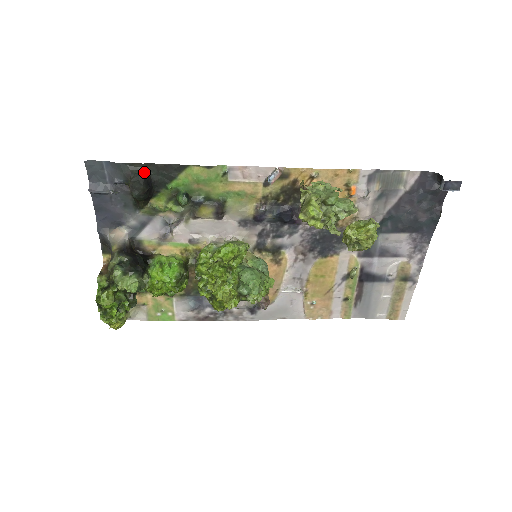
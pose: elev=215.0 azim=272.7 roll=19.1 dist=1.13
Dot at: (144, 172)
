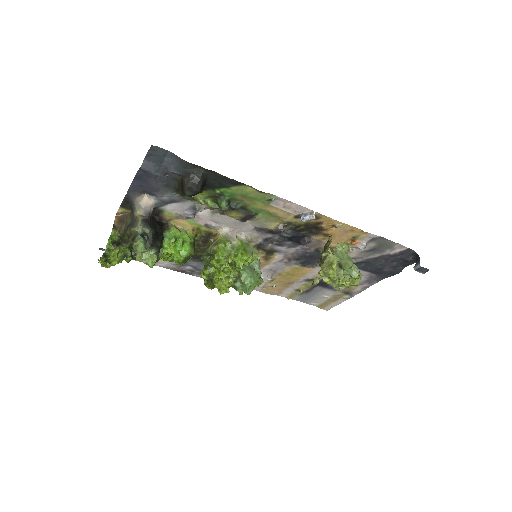
Dot at: (204, 175)
